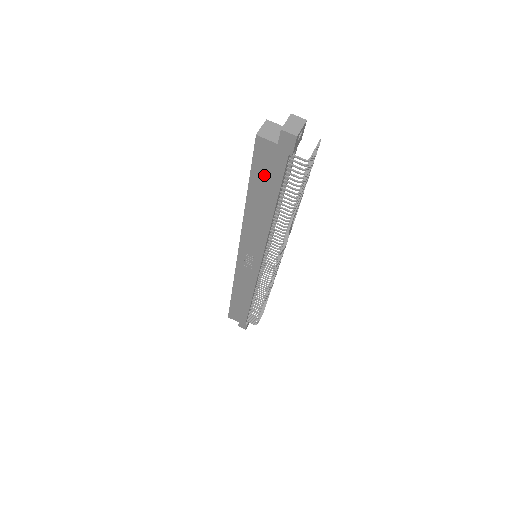
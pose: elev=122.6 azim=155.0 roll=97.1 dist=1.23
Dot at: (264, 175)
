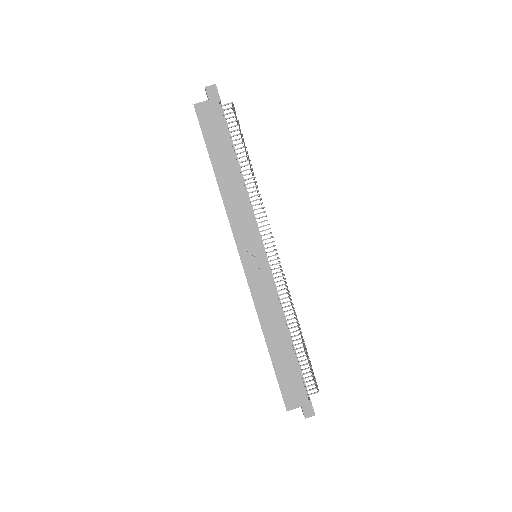
Dot at: (214, 135)
